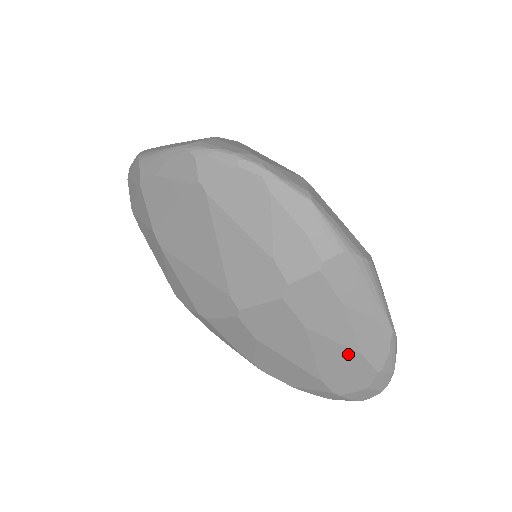
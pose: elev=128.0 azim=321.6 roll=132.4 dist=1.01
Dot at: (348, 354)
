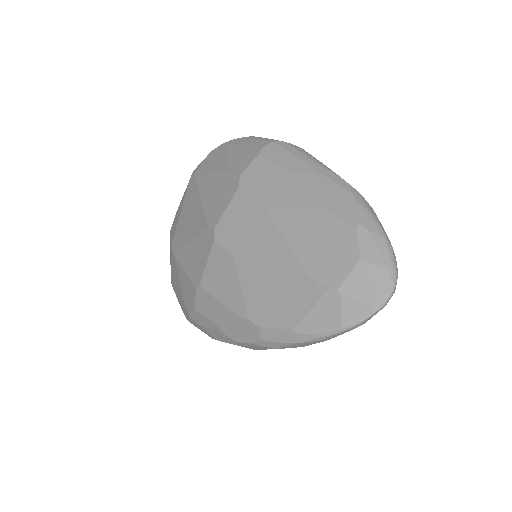
Dot at: (314, 218)
